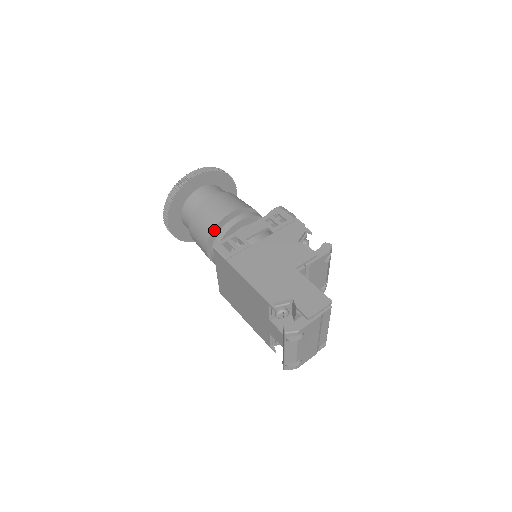
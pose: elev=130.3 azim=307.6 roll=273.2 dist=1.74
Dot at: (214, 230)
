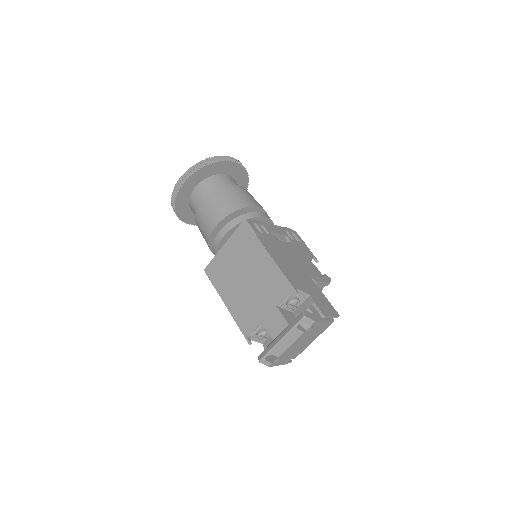
Dot at: (237, 211)
